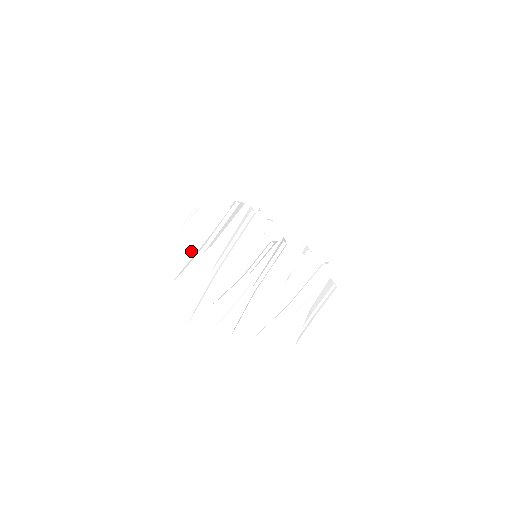
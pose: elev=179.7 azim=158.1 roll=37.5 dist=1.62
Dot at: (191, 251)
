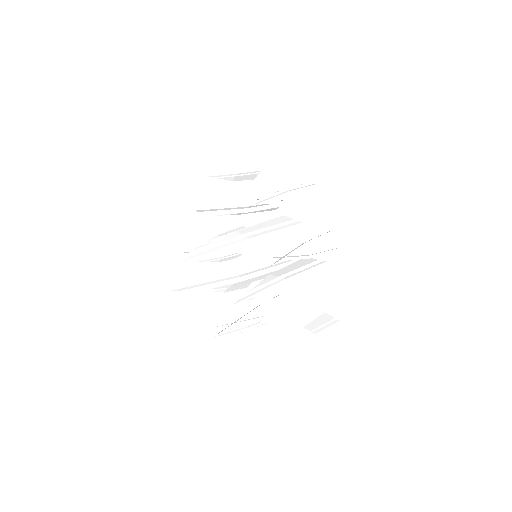
Dot at: (273, 200)
